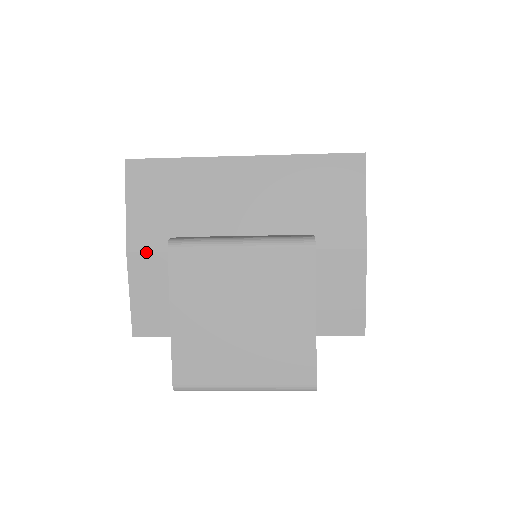
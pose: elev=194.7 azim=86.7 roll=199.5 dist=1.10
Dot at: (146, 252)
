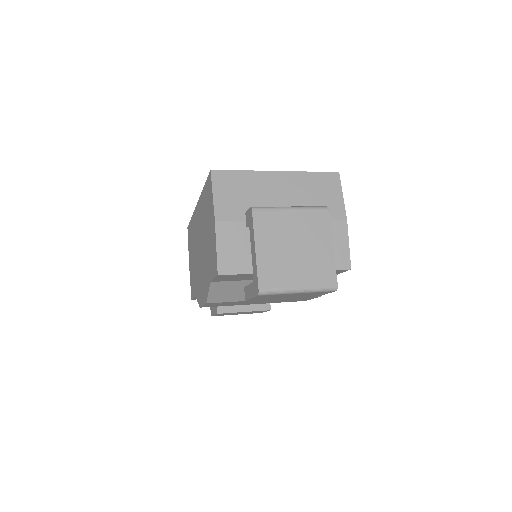
Dot at: (227, 221)
